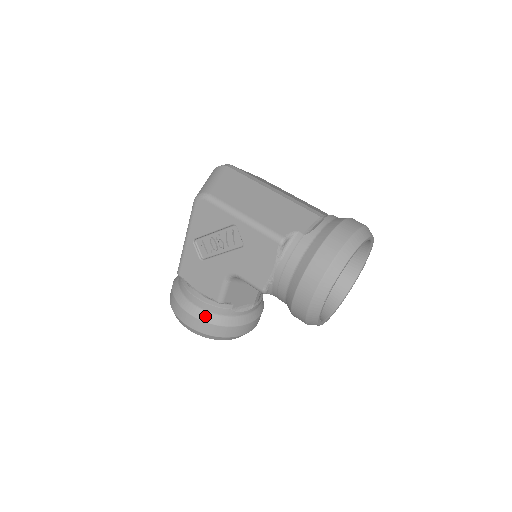
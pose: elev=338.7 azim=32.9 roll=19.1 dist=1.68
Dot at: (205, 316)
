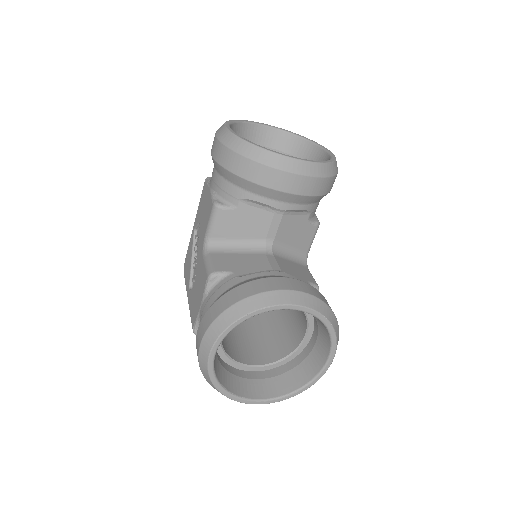
Dot at: occluded
